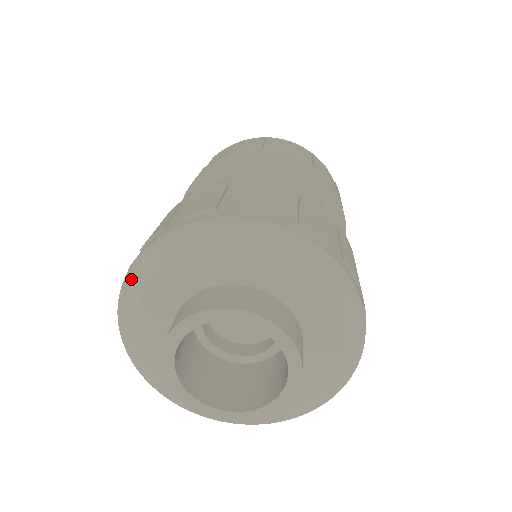
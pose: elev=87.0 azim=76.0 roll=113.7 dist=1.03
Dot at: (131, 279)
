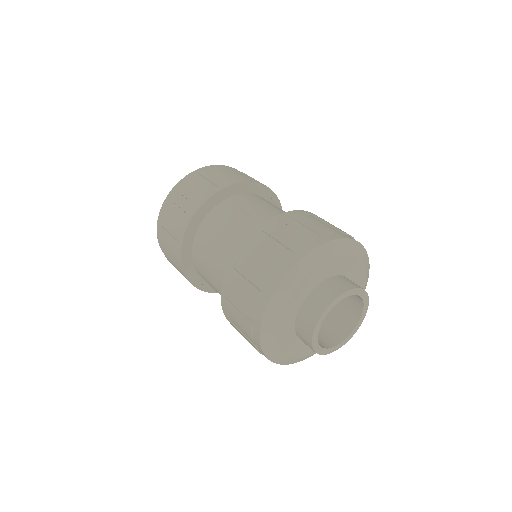
Dot at: (265, 328)
